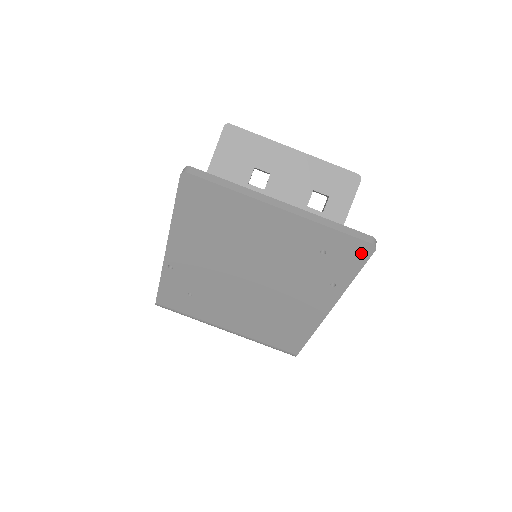
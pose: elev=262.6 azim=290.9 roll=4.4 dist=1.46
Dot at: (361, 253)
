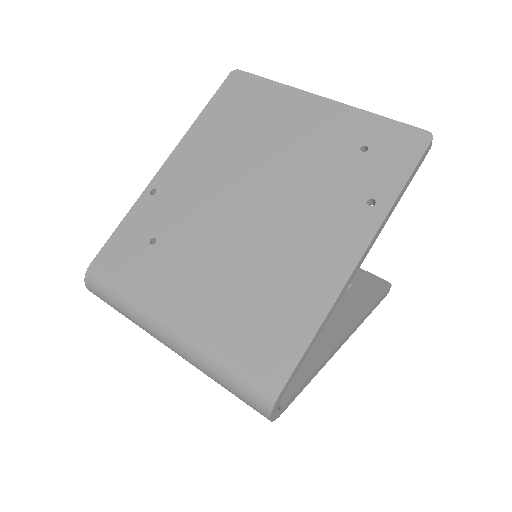
Dot at: (413, 146)
